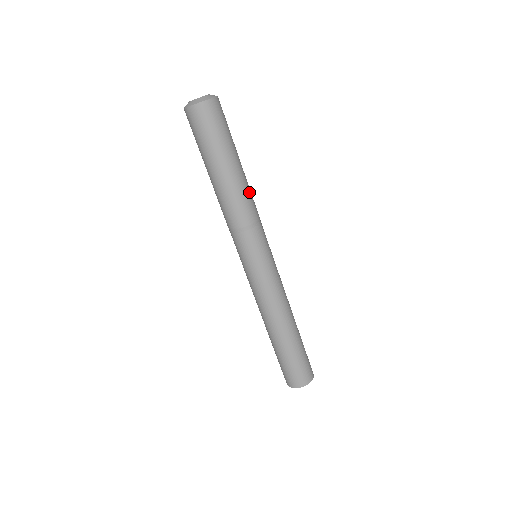
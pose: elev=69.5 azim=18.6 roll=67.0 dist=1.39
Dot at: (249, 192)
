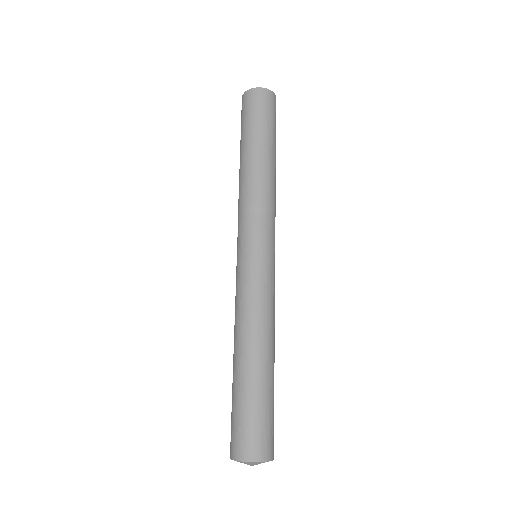
Dot at: occluded
